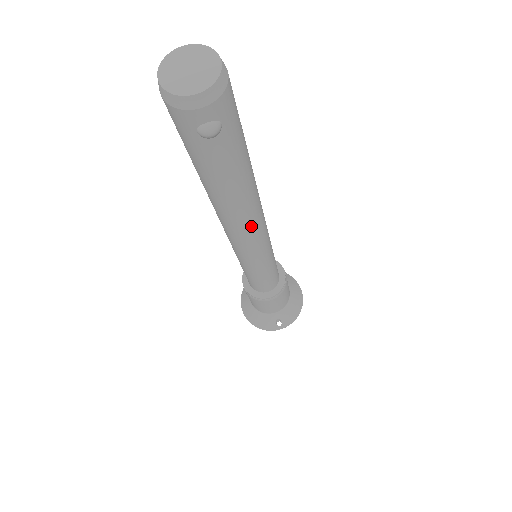
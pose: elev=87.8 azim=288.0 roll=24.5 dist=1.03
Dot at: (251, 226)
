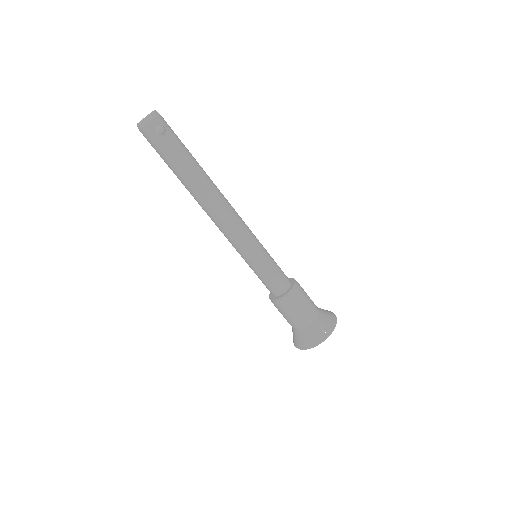
Dot at: (221, 201)
